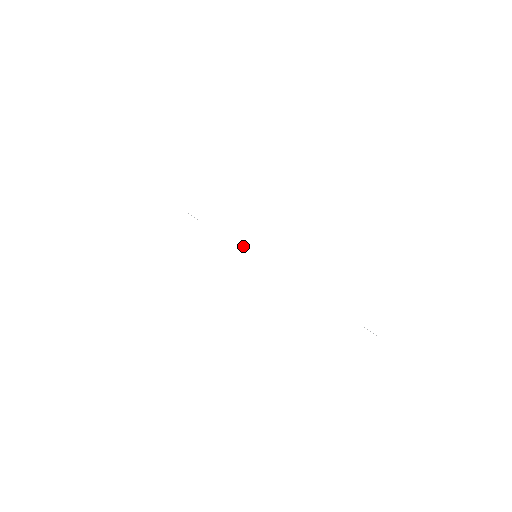
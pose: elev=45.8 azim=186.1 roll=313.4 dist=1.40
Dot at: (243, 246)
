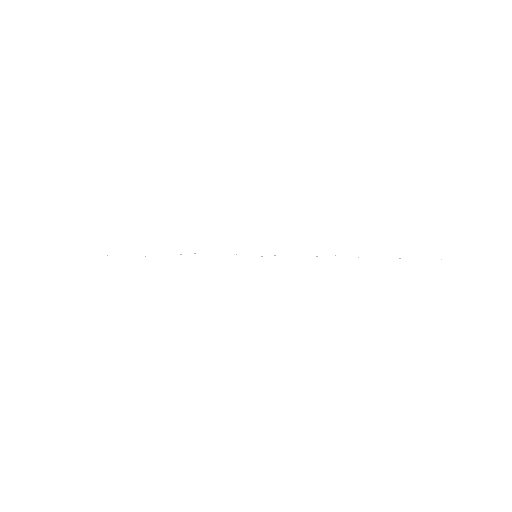
Dot at: occluded
